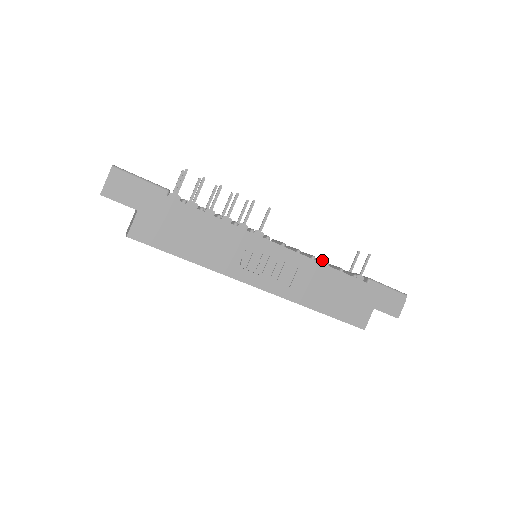
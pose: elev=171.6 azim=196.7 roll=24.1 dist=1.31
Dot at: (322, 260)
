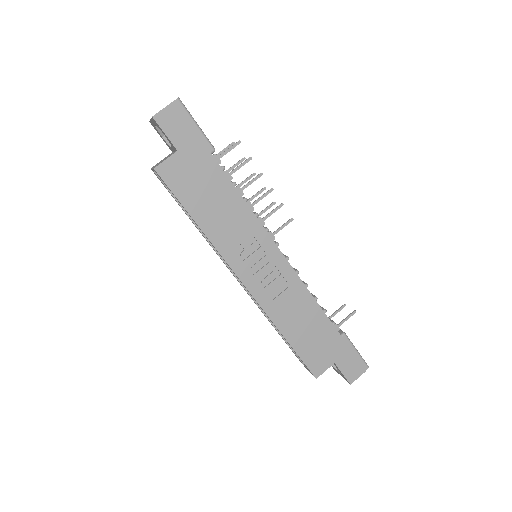
Dot at: occluded
